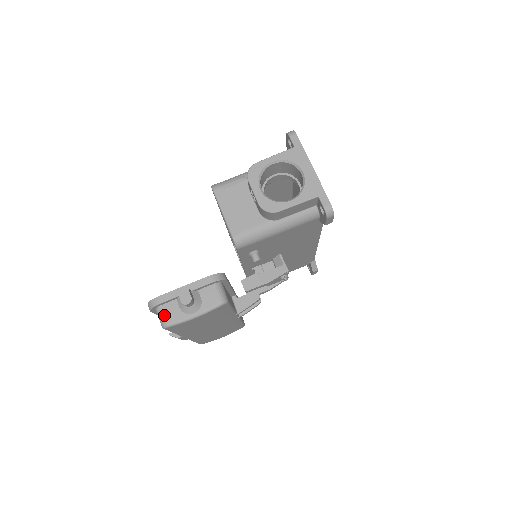
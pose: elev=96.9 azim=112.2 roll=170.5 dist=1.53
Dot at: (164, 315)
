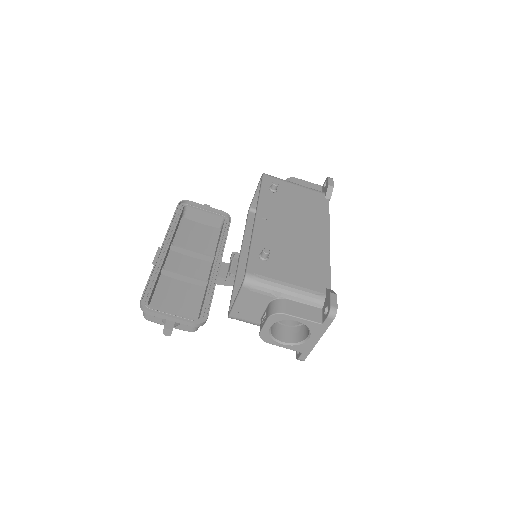
Dot at: (148, 316)
